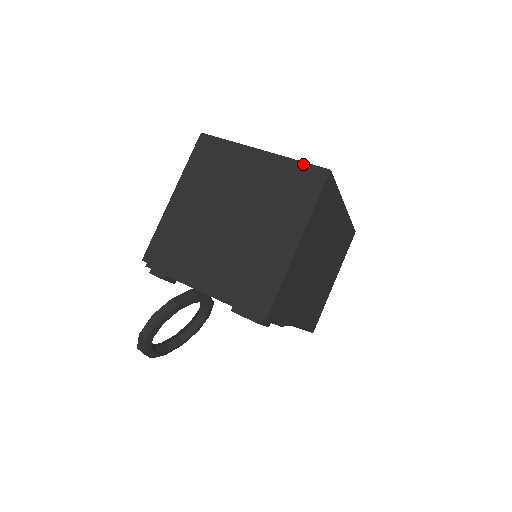
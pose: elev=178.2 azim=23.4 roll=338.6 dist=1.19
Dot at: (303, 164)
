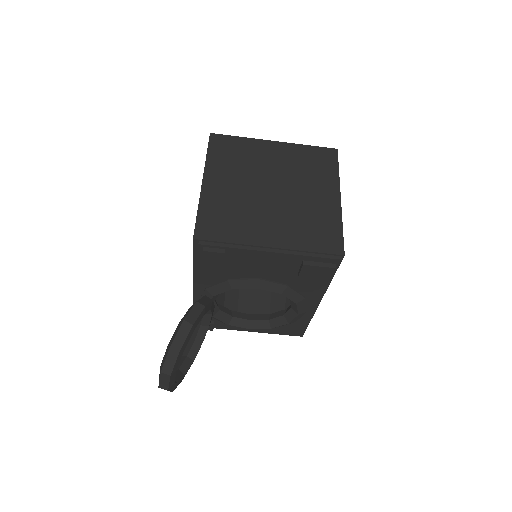
Dot at: (314, 147)
